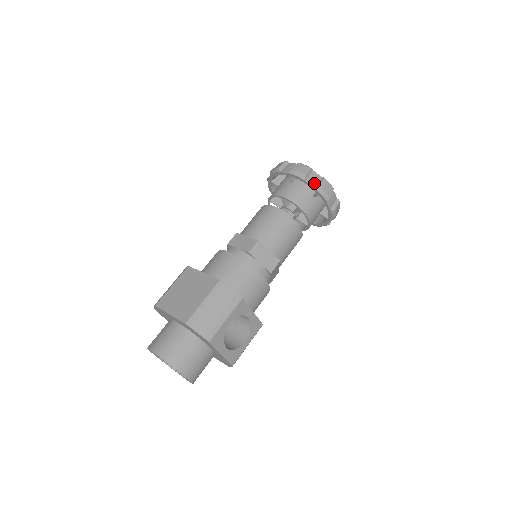
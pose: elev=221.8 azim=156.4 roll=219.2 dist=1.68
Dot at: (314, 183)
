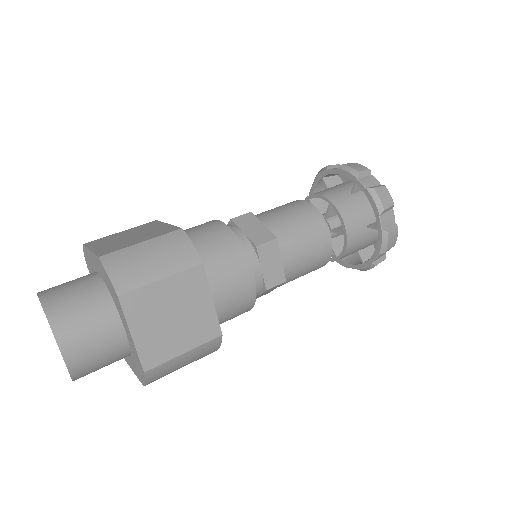
Dot at: (377, 259)
